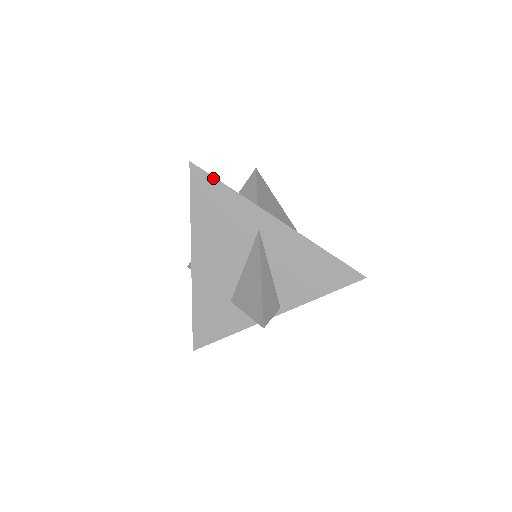
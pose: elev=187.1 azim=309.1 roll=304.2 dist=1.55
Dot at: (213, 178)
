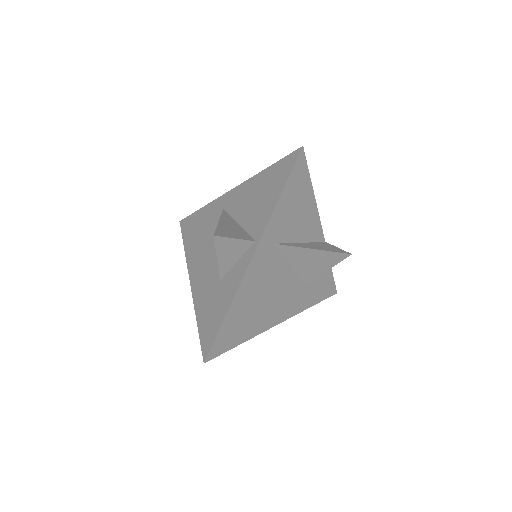
Dot at: (192, 214)
